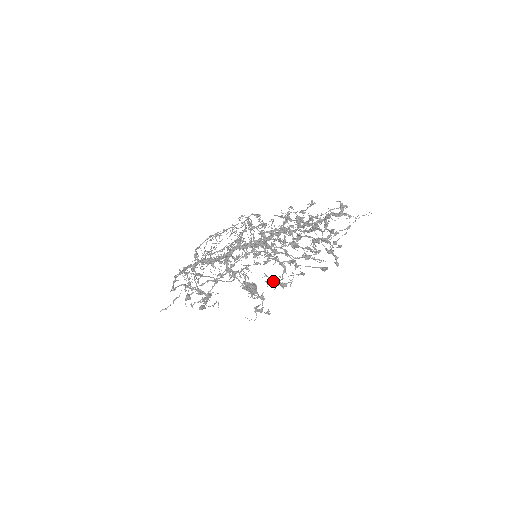
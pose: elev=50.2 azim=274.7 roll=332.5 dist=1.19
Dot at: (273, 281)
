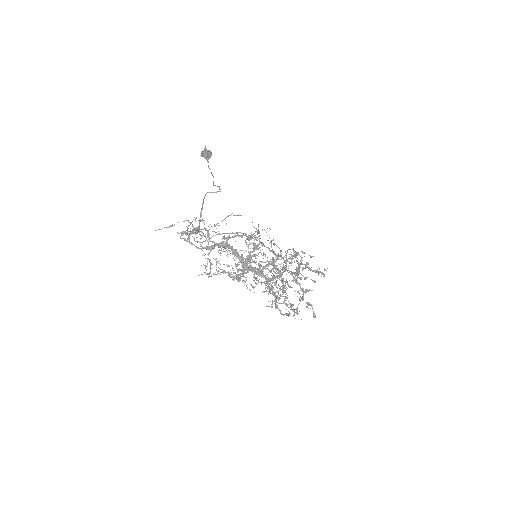
Dot at: occluded
